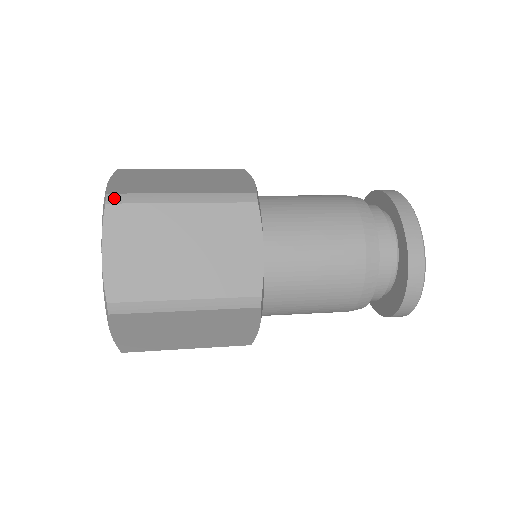
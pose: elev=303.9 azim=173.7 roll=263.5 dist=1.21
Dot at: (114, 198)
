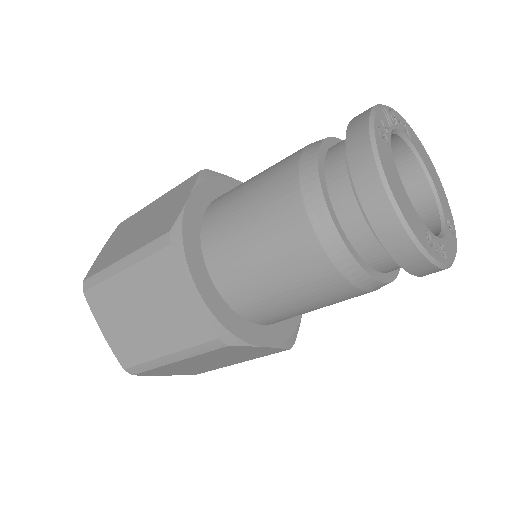
Dot at: occluded
